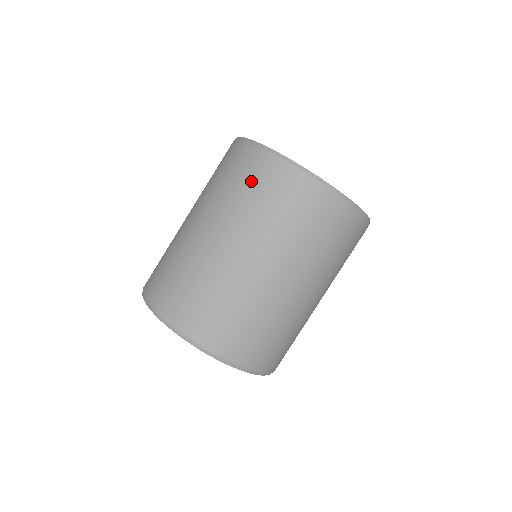
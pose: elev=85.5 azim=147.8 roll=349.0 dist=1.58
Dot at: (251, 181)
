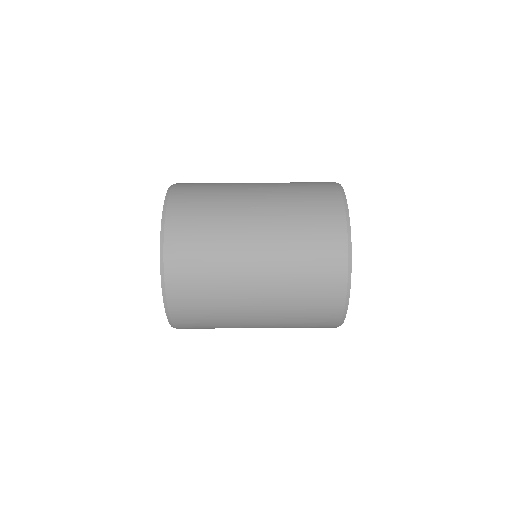
Dot at: (316, 218)
